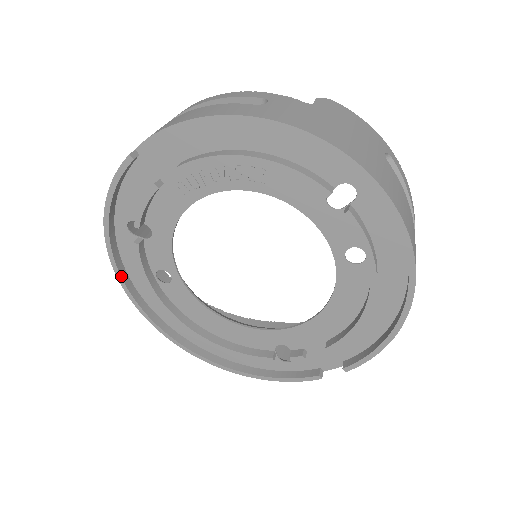
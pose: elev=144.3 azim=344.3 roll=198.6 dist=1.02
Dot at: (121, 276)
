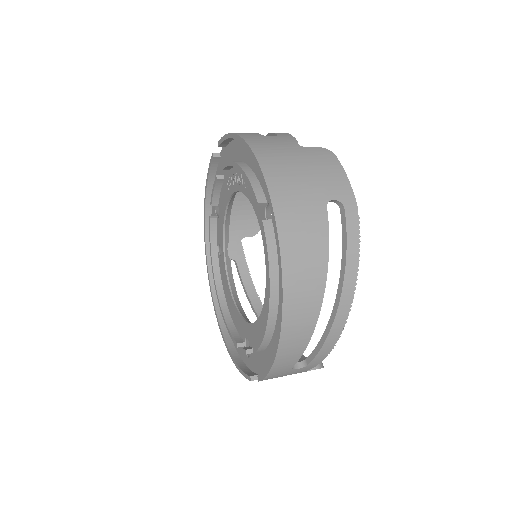
Dot at: (206, 240)
